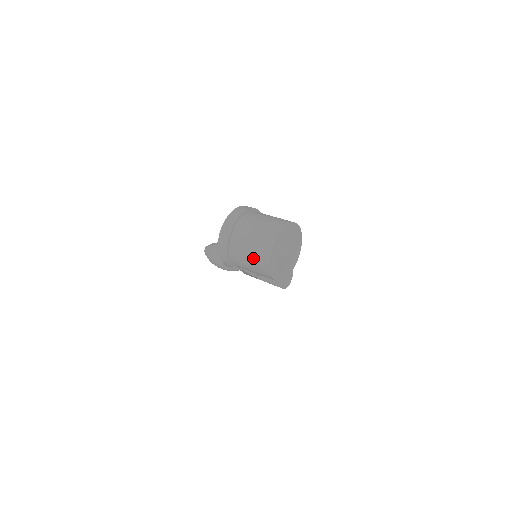
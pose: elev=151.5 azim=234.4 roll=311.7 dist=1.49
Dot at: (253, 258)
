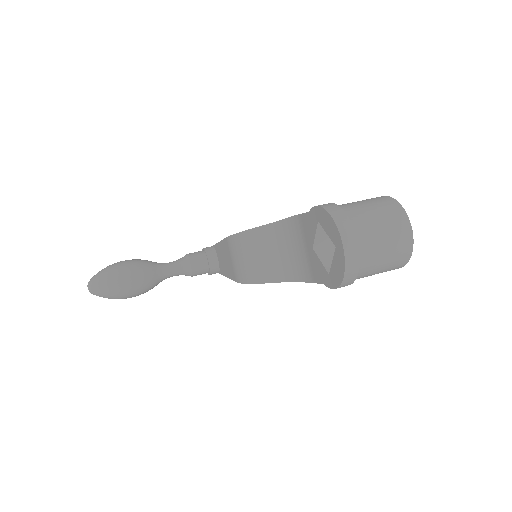
Dot at: (391, 261)
